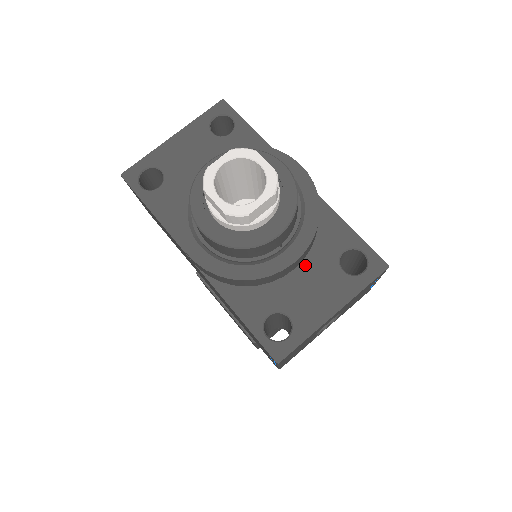
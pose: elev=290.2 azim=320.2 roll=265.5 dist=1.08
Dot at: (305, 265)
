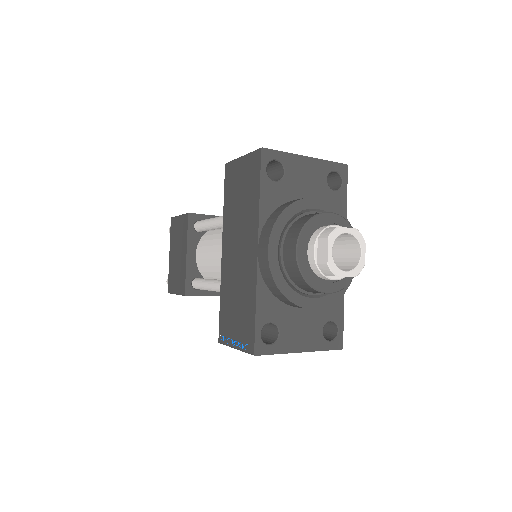
Dot at: (309, 311)
